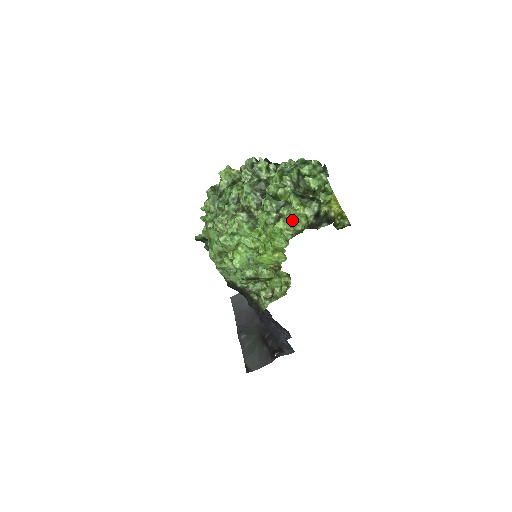
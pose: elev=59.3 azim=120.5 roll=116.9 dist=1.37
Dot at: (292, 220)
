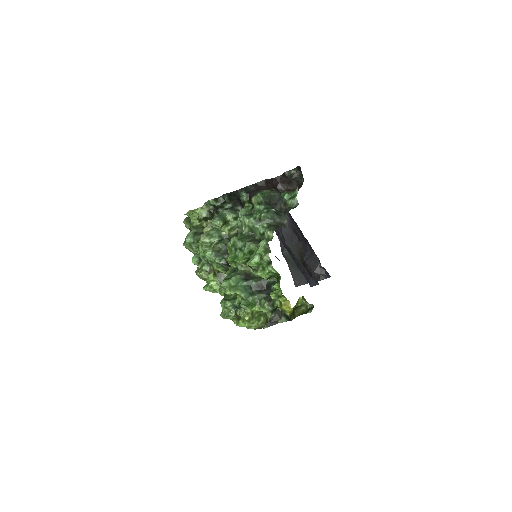
Dot at: occluded
